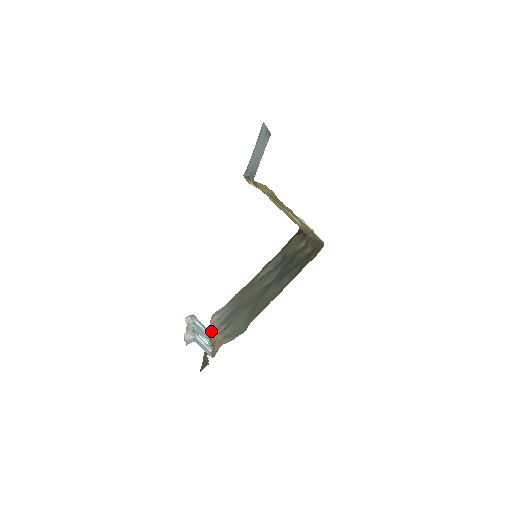
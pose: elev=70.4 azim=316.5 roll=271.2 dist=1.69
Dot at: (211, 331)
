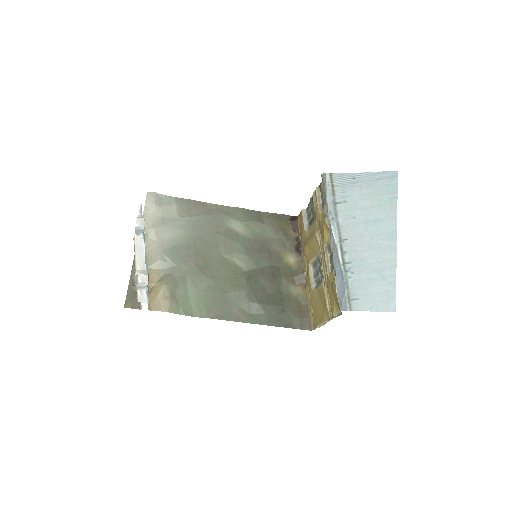
Dot at: (146, 234)
